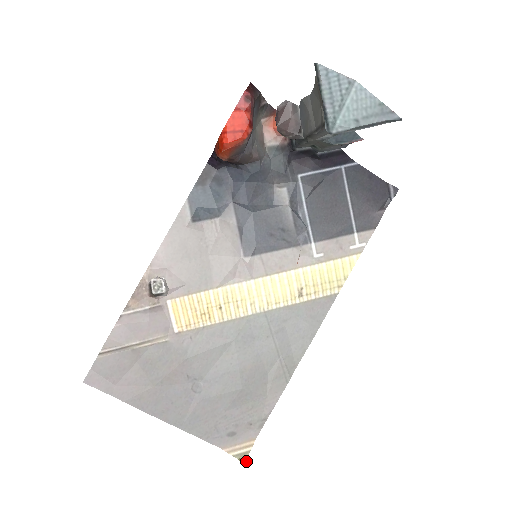
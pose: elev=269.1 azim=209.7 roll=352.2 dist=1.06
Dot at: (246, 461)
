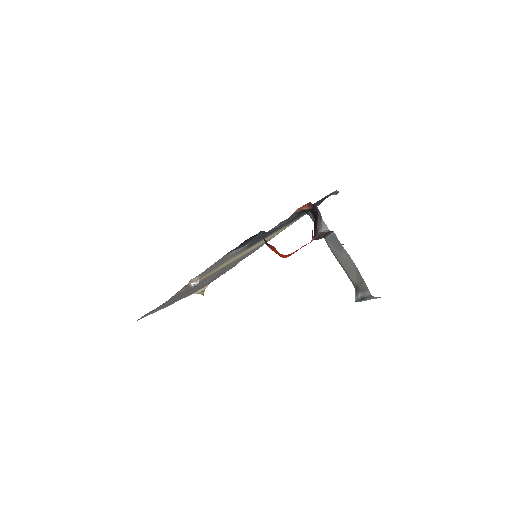
Dot at: occluded
